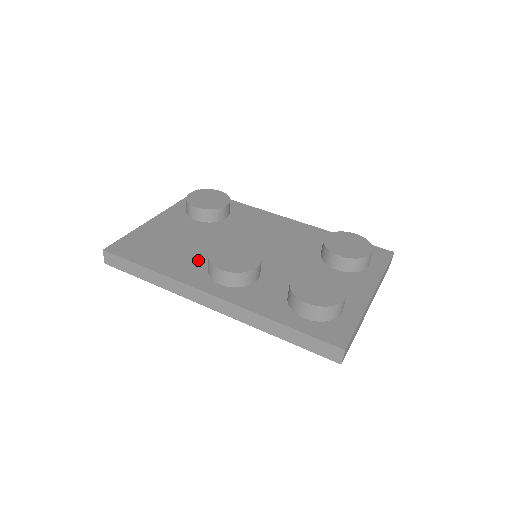
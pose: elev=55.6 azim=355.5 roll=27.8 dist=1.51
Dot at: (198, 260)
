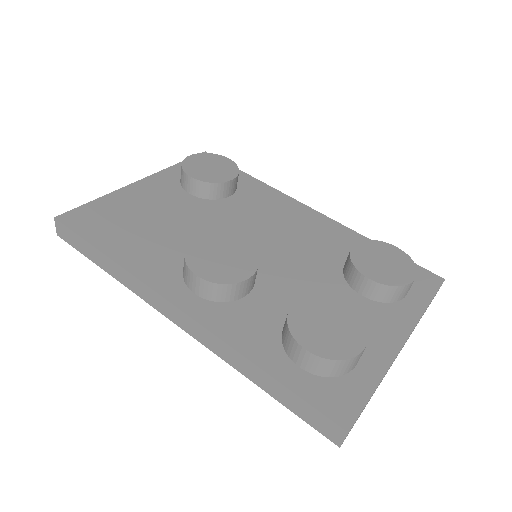
Dot at: (175, 251)
